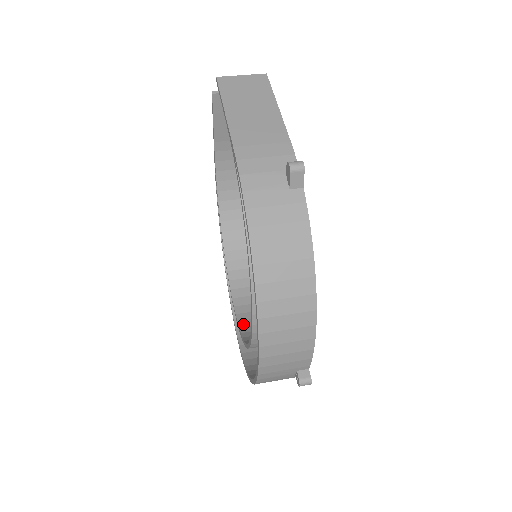
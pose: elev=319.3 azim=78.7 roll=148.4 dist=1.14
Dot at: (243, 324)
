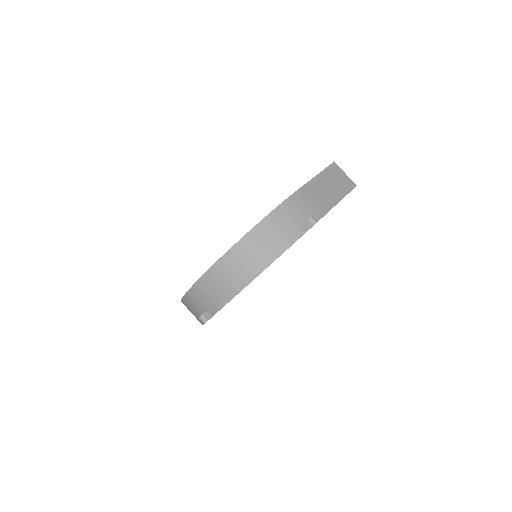
Dot at: occluded
